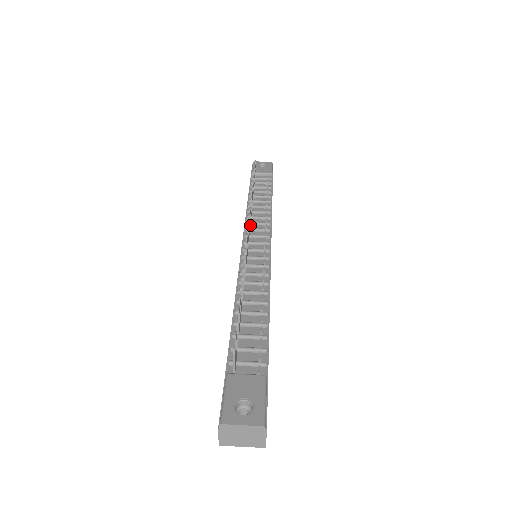
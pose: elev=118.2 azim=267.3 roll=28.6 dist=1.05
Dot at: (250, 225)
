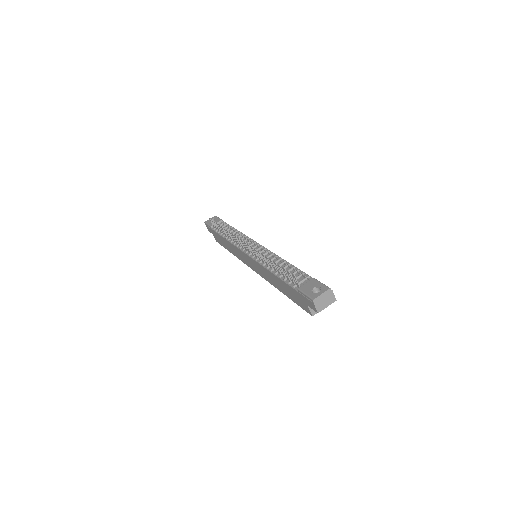
Dot at: (240, 245)
